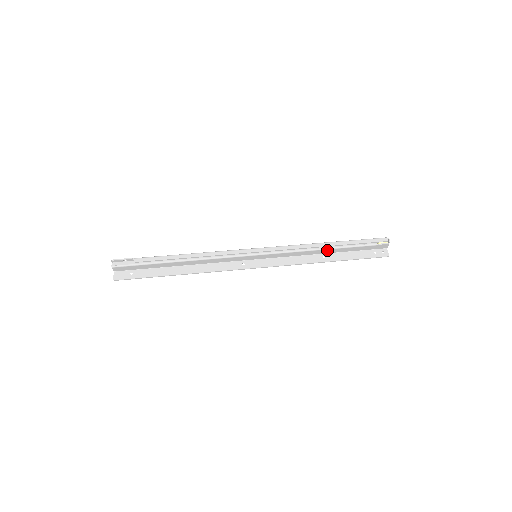
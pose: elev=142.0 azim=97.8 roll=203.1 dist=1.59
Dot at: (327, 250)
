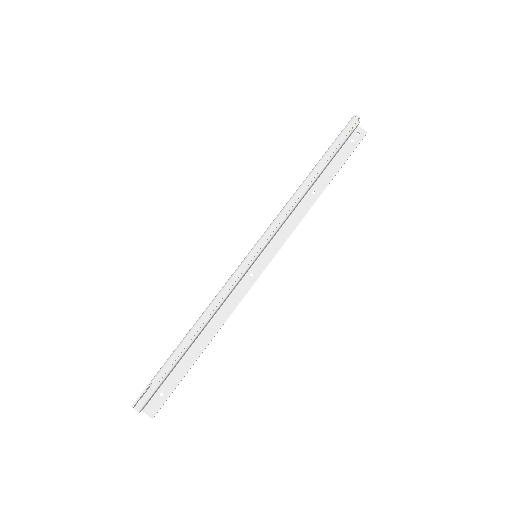
Dot at: occluded
